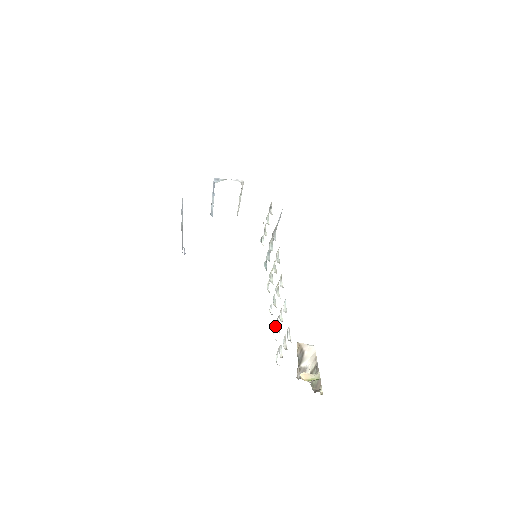
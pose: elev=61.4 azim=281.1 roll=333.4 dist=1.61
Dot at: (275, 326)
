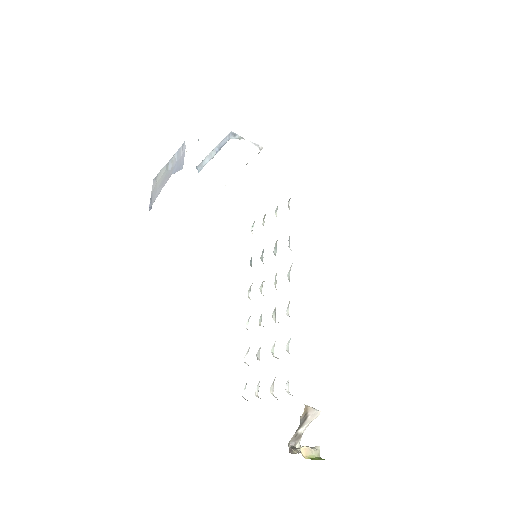
Dot at: occluded
